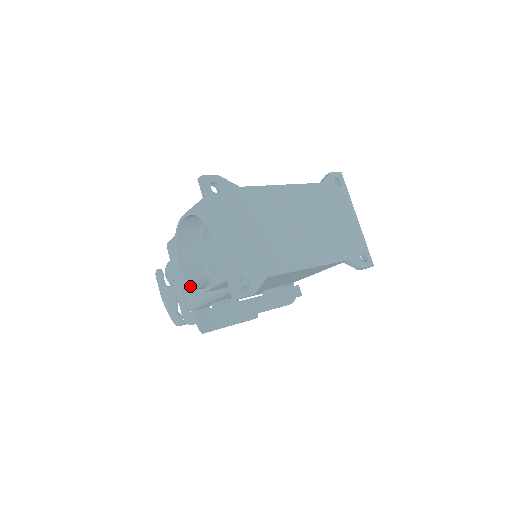
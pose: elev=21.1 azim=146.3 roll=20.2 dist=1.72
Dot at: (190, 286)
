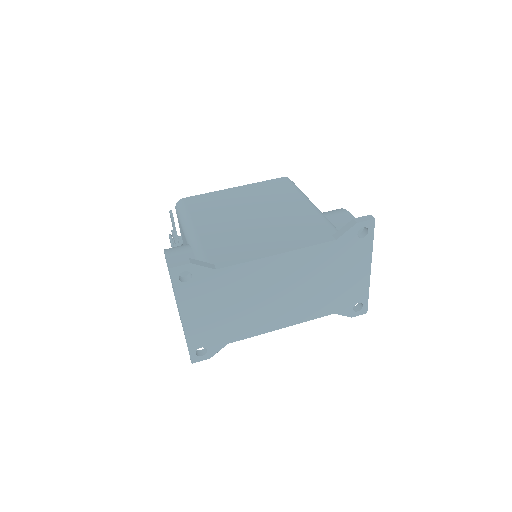
Dot at: (174, 294)
